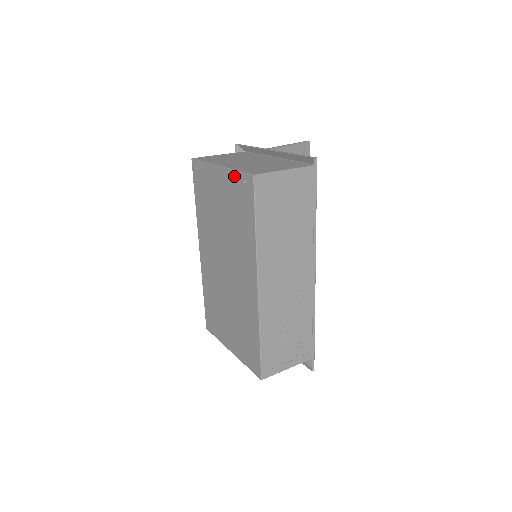
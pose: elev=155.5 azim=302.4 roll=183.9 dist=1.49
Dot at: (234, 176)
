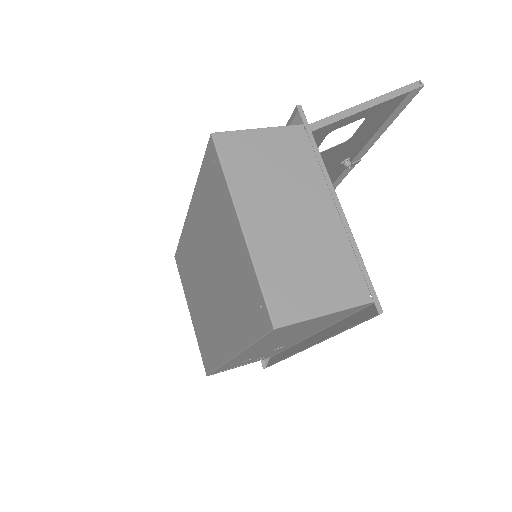
Dot at: (252, 275)
